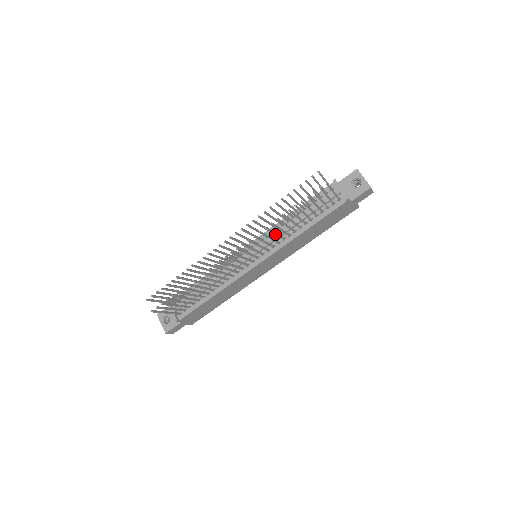
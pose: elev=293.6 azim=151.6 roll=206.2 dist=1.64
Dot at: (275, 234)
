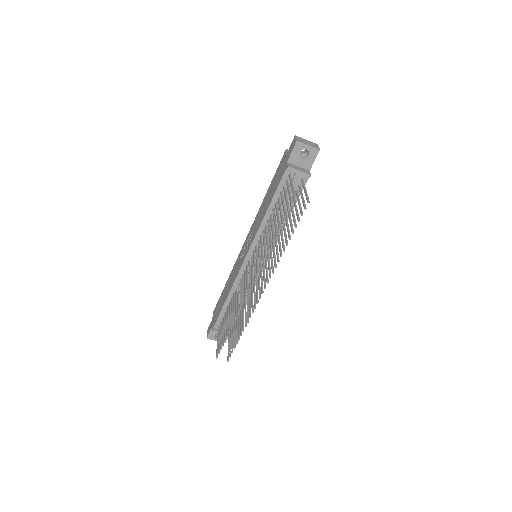
Dot at: (277, 249)
